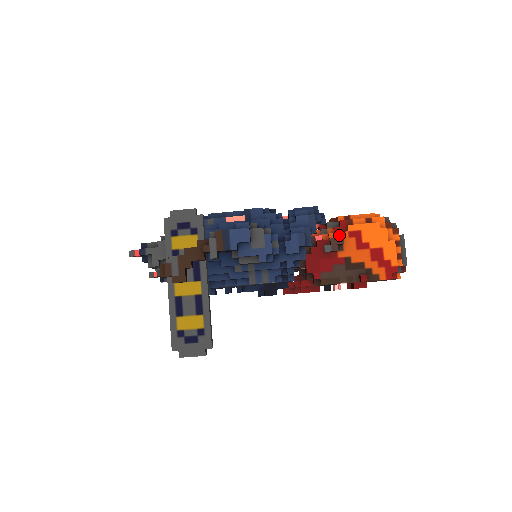
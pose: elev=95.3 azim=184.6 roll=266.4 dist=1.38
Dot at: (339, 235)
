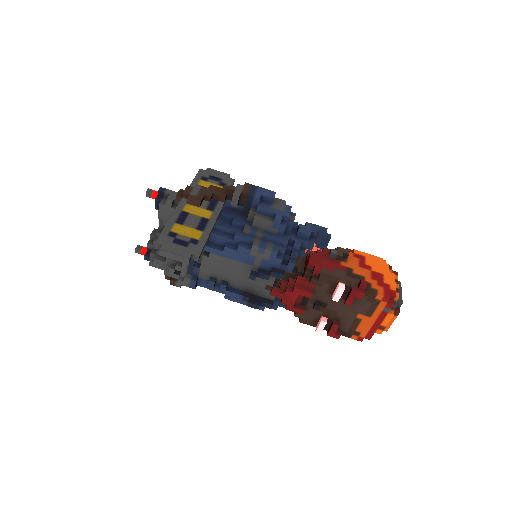
Dot at: occluded
